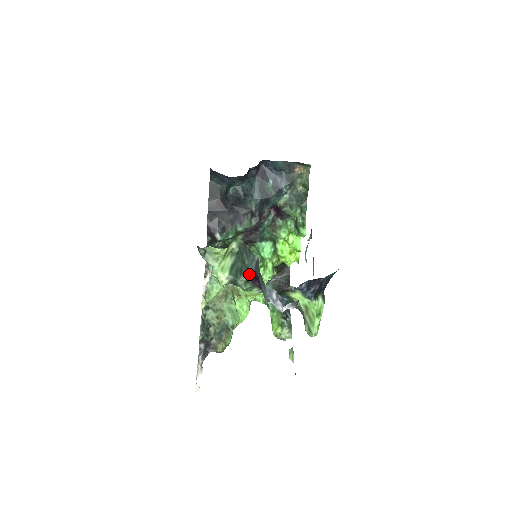
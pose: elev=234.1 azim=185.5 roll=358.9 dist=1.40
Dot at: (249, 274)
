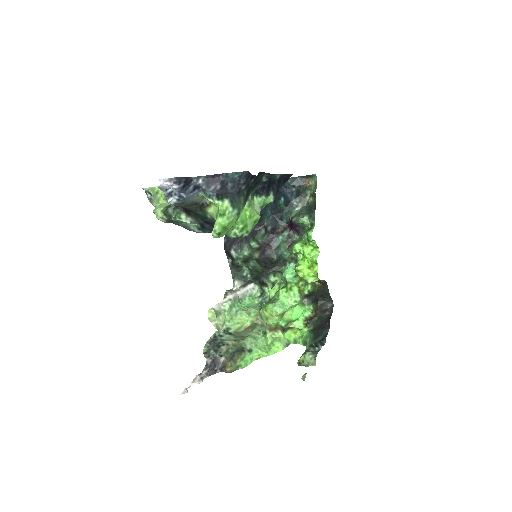
Dot at: occluded
